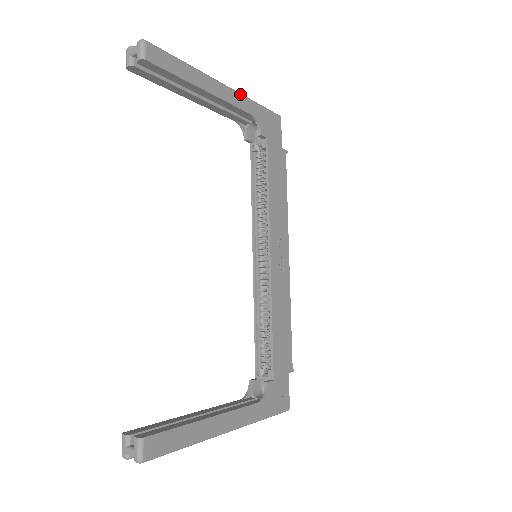
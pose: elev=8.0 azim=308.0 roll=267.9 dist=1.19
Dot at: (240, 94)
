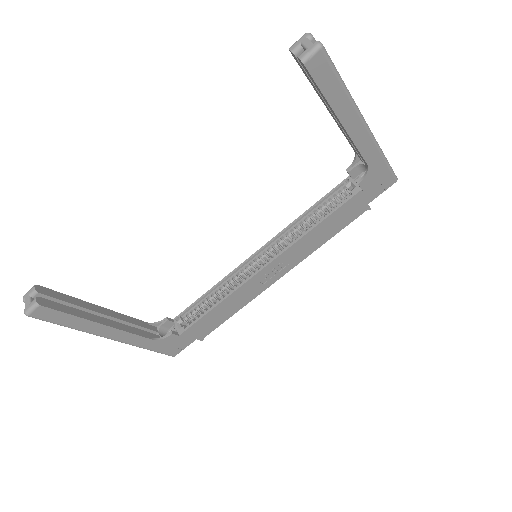
Dot at: (375, 142)
